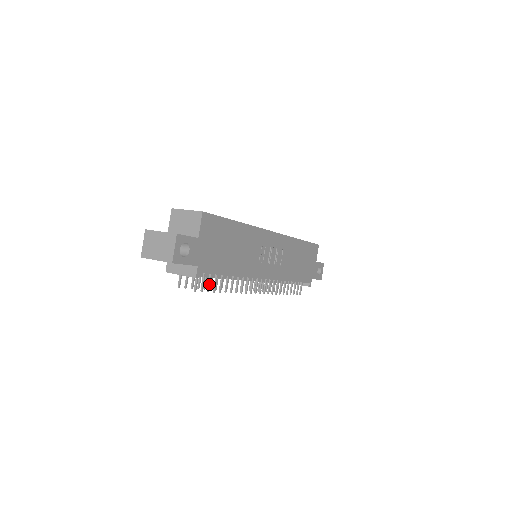
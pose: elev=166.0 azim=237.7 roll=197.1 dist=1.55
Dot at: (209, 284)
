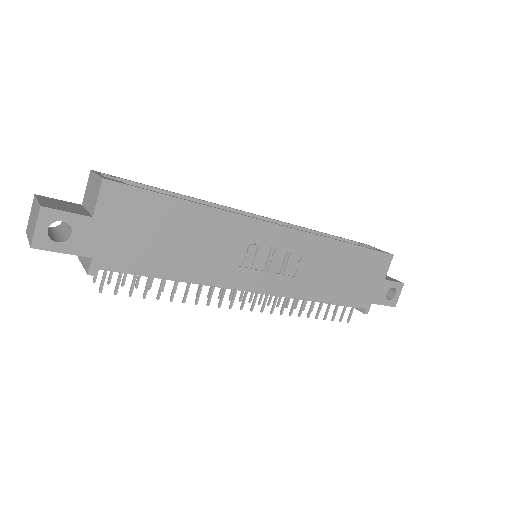
Dot at: (132, 285)
